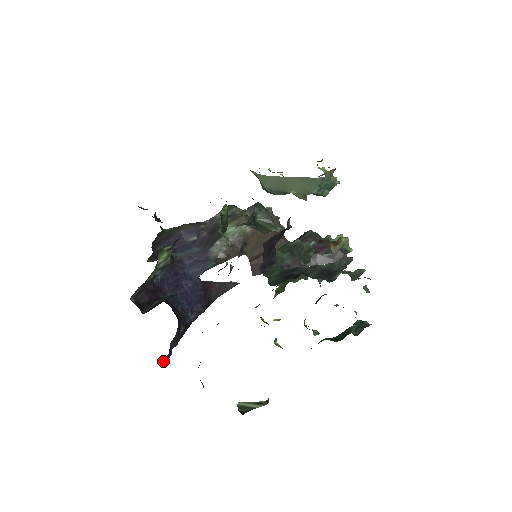
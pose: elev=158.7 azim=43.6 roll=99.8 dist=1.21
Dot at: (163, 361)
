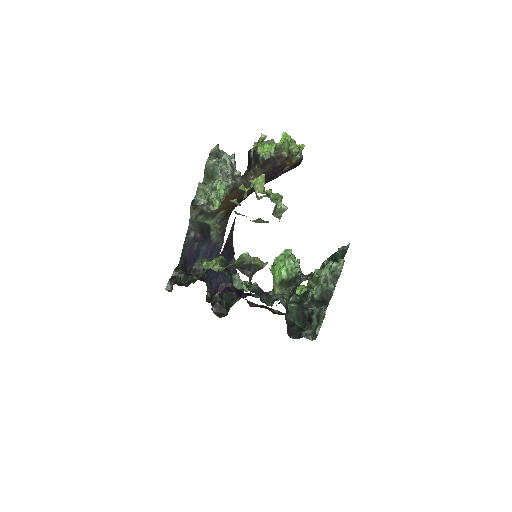
Dot at: occluded
